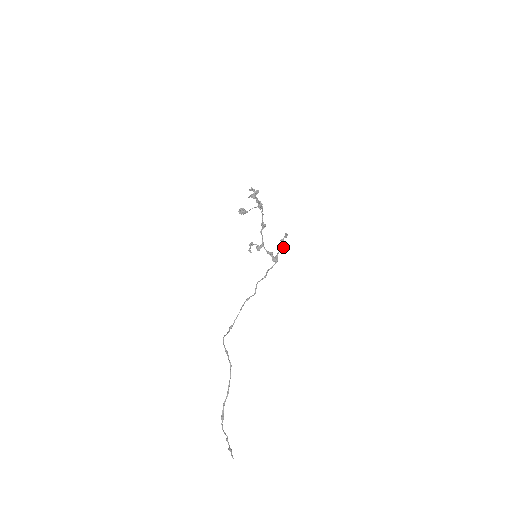
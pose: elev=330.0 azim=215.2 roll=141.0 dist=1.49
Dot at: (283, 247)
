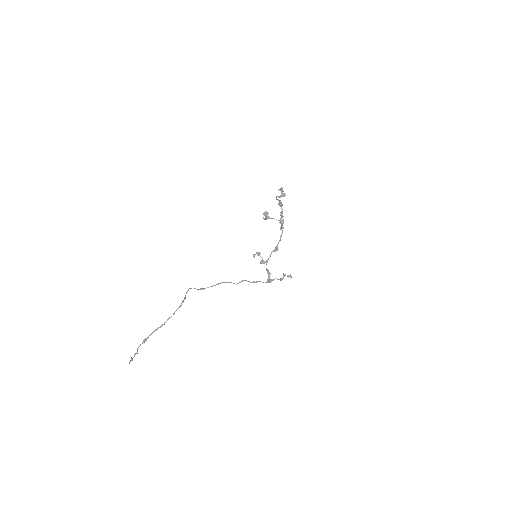
Dot at: (282, 278)
